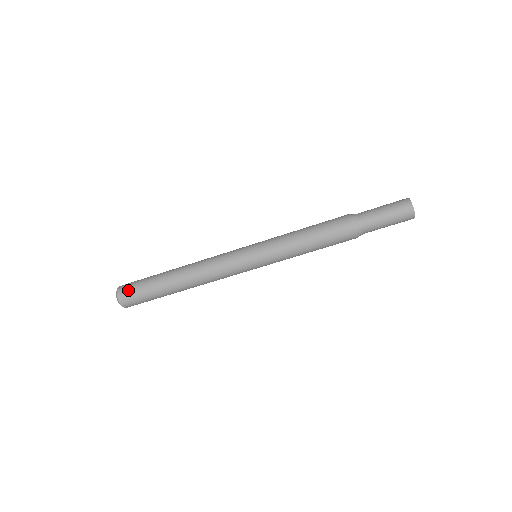
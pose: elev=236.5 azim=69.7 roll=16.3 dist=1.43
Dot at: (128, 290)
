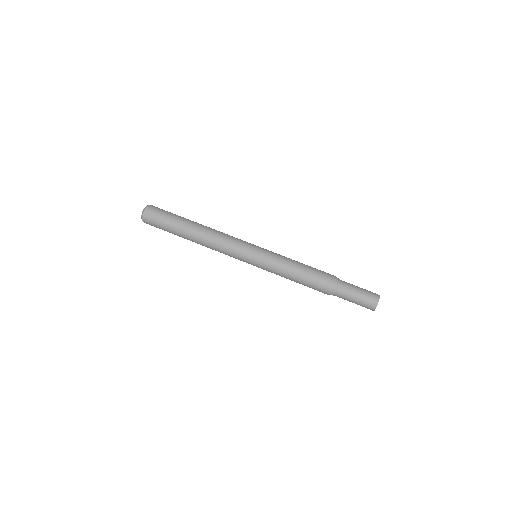
Dot at: (156, 211)
